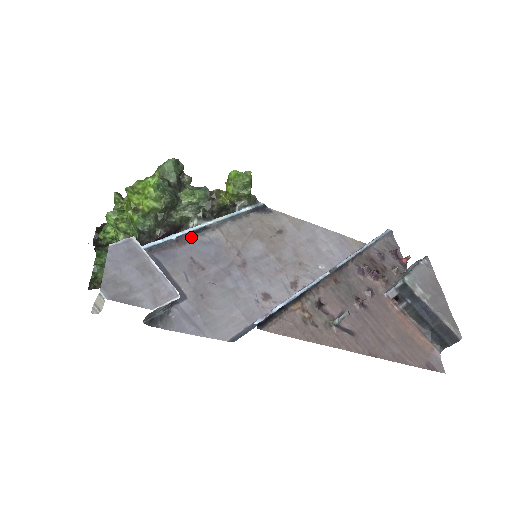
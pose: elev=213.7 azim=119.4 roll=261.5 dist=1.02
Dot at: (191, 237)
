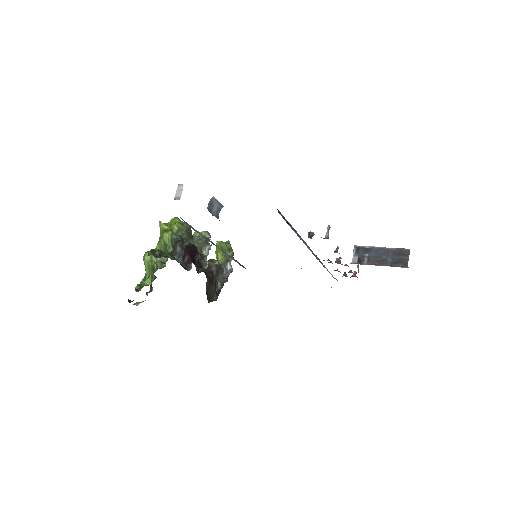
Dot at: (210, 241)
